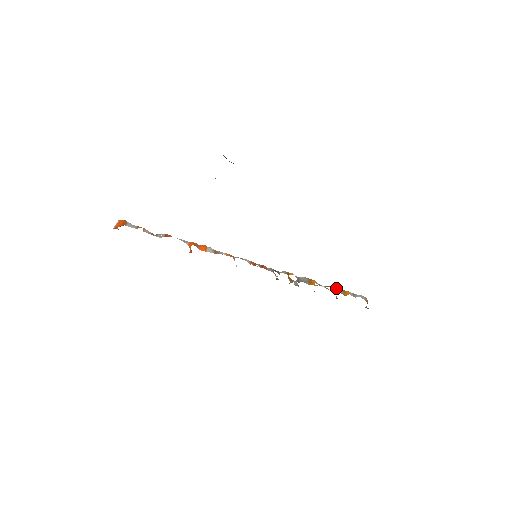
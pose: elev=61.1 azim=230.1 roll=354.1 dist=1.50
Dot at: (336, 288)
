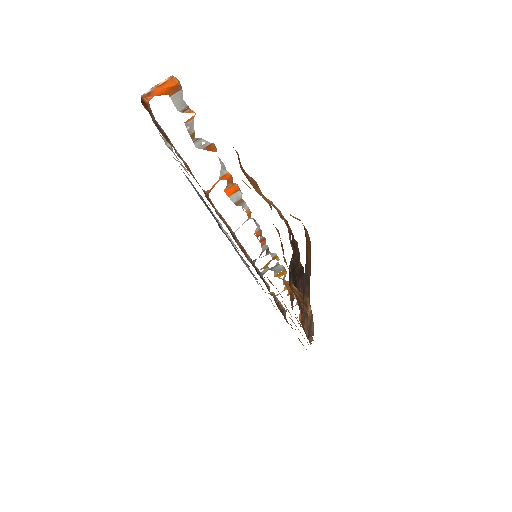
Dot at: occluded
